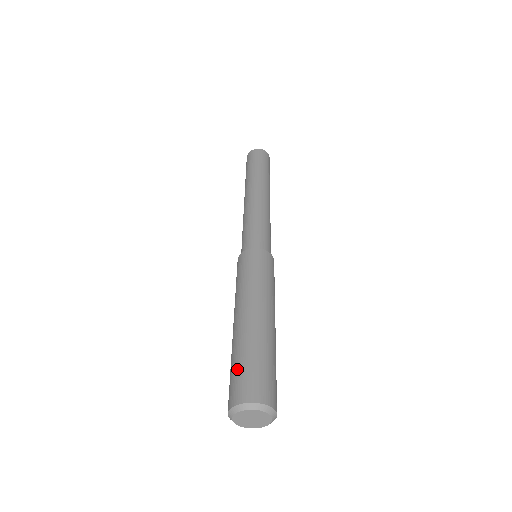
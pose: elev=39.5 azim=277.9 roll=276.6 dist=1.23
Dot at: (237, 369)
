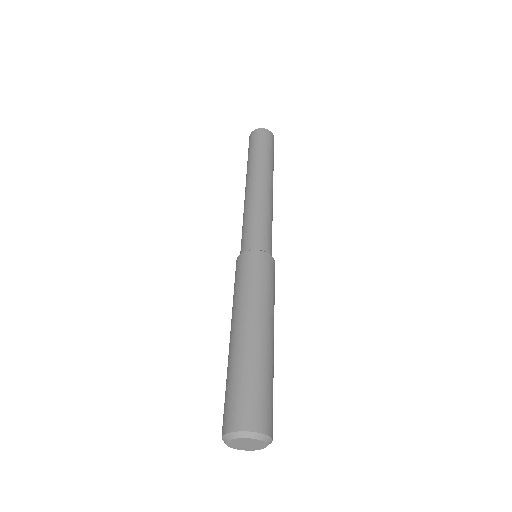
Dot at: (234, 391)
